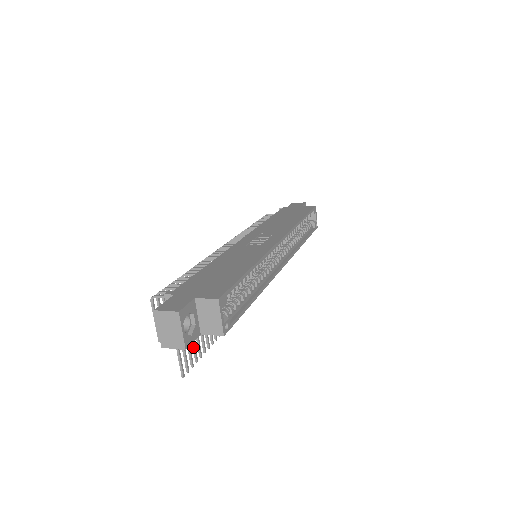
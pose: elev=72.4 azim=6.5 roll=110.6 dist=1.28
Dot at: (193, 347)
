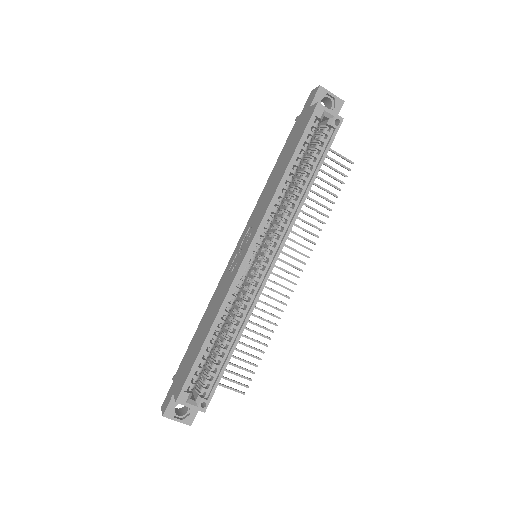
Dot at: occluded
